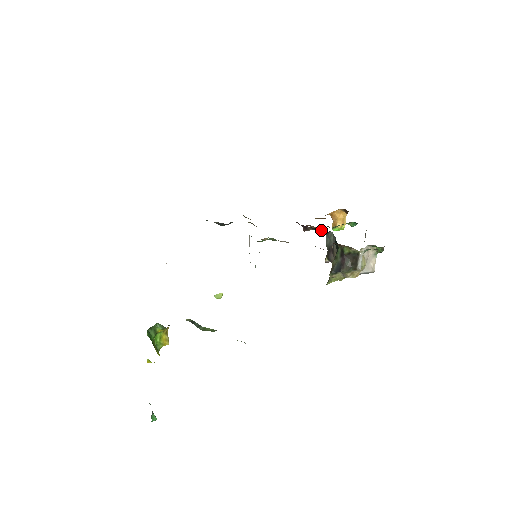
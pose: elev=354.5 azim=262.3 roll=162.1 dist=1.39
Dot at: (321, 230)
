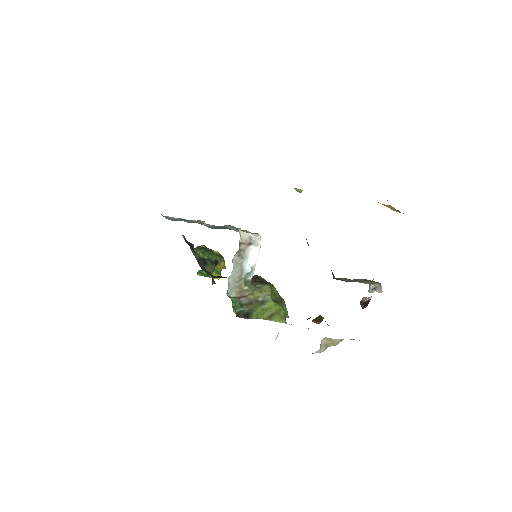
Dot at: occluded
